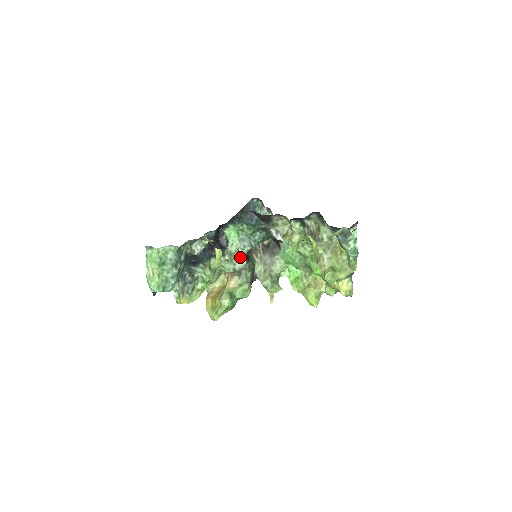
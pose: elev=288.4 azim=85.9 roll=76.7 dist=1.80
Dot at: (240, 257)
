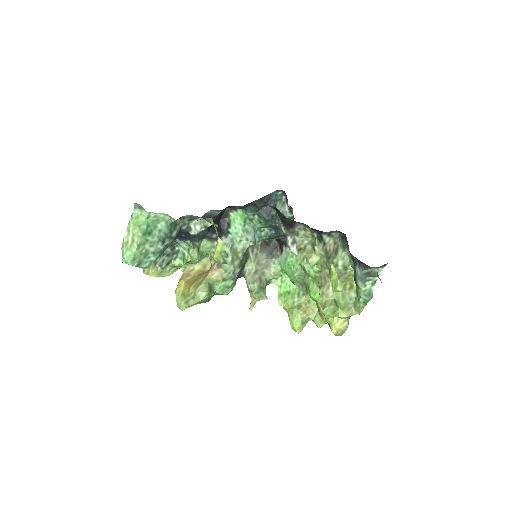
Dot at: occluded
